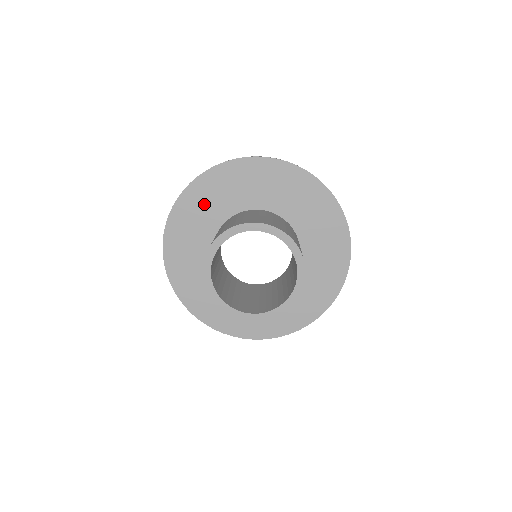
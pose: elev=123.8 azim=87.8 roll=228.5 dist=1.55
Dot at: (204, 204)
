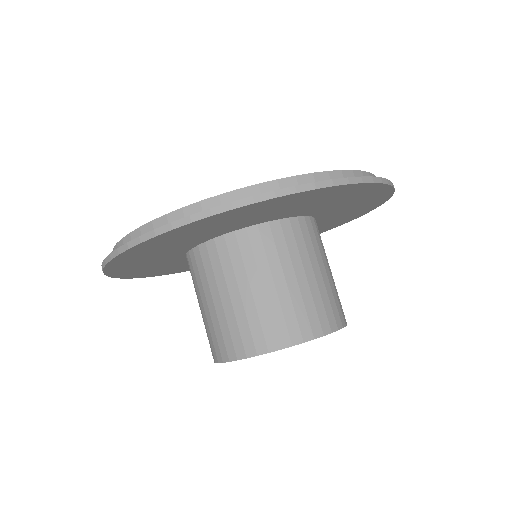
Dot at: (162, 248)
